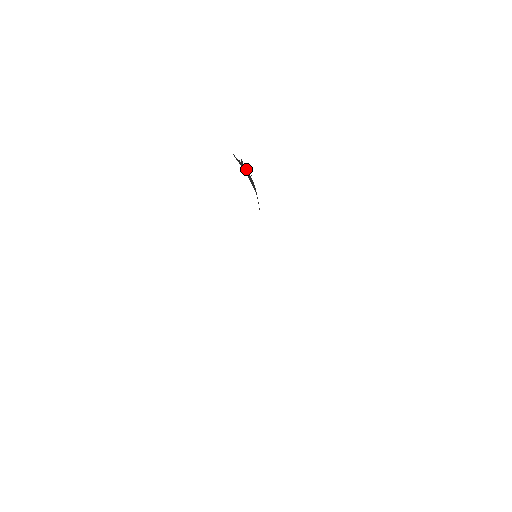
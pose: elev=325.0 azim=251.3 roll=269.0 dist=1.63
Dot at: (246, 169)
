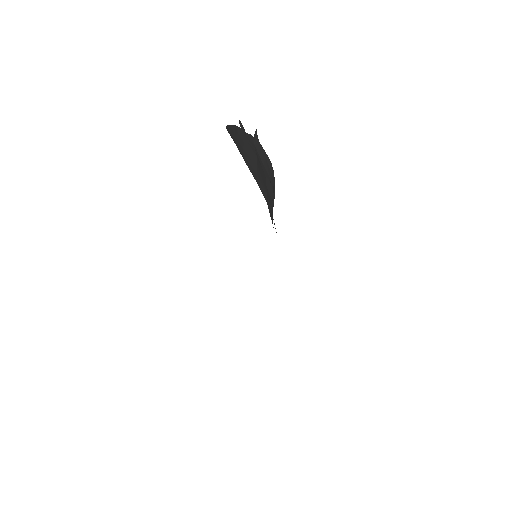
Dot at: (261, 145)
